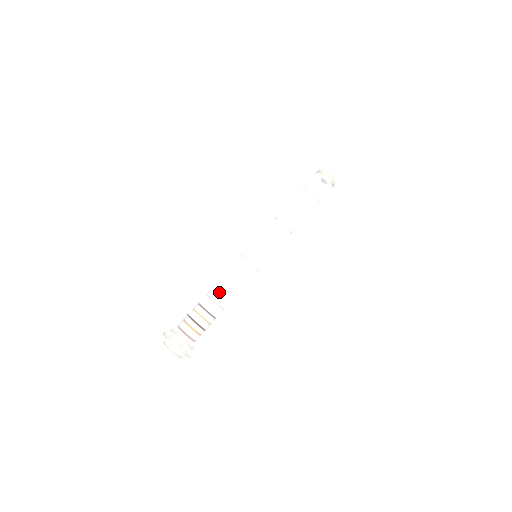
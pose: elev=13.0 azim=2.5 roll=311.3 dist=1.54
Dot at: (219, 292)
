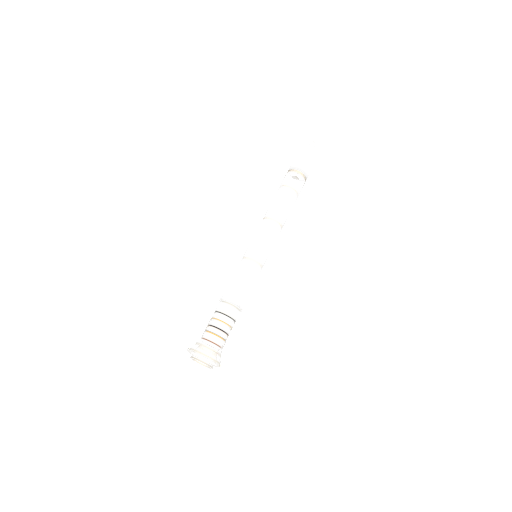
Dot at: (224, 293)
